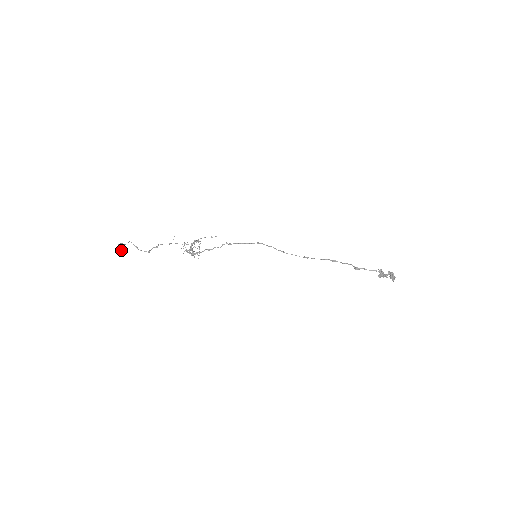
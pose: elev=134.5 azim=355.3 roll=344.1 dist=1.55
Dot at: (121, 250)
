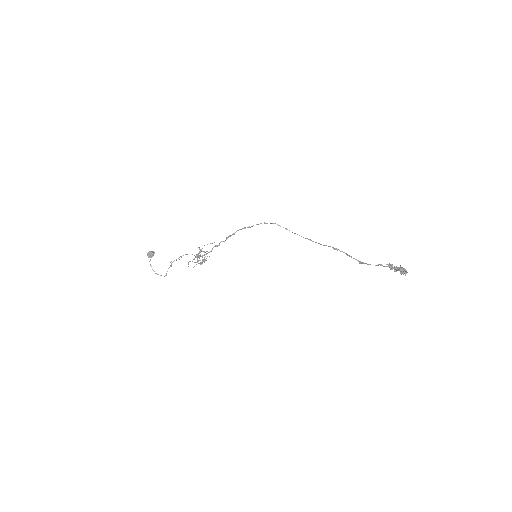
Dot at: occluded
